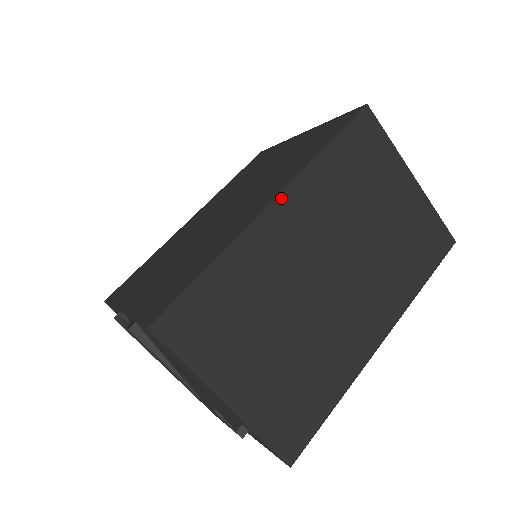
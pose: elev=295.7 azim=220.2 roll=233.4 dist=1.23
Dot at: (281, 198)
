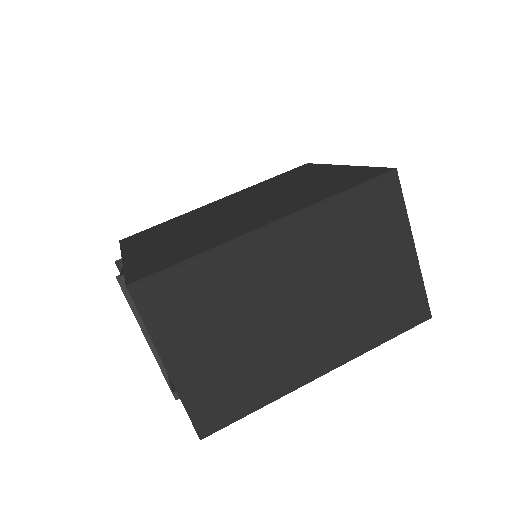
Dot at: (281, 223)
